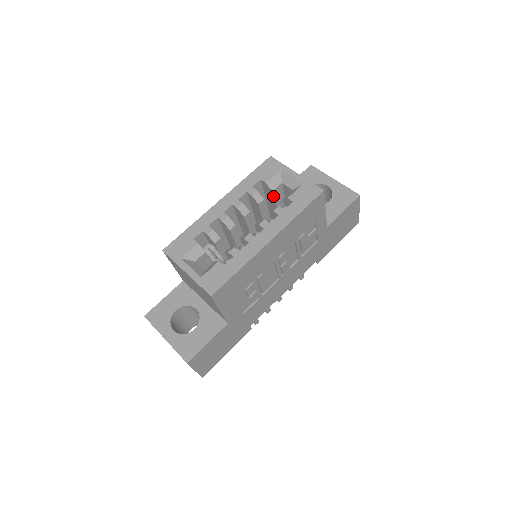
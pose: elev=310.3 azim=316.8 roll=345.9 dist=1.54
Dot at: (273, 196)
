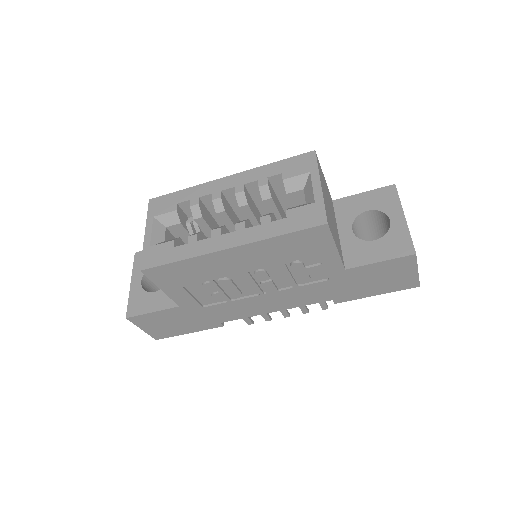
Dot at: (289, 199)
